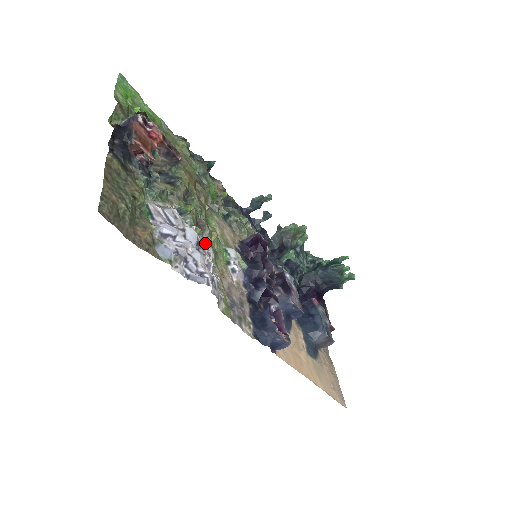
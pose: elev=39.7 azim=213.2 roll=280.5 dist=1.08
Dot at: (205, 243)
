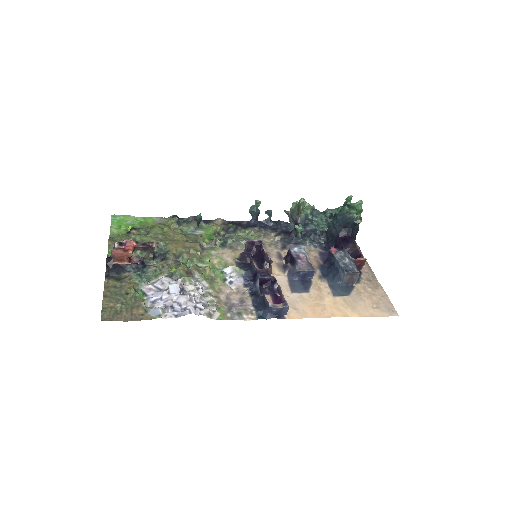
Dot at: (196, 282)
